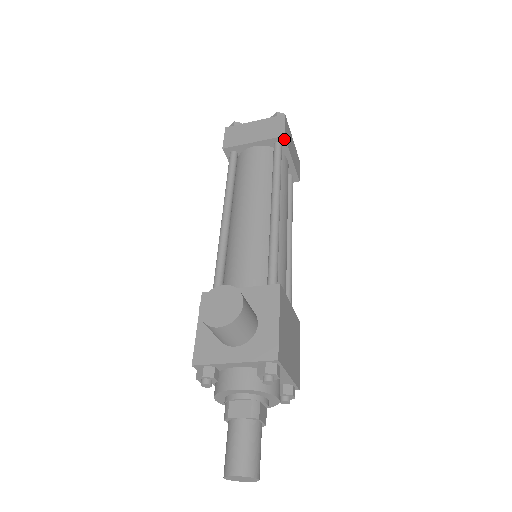
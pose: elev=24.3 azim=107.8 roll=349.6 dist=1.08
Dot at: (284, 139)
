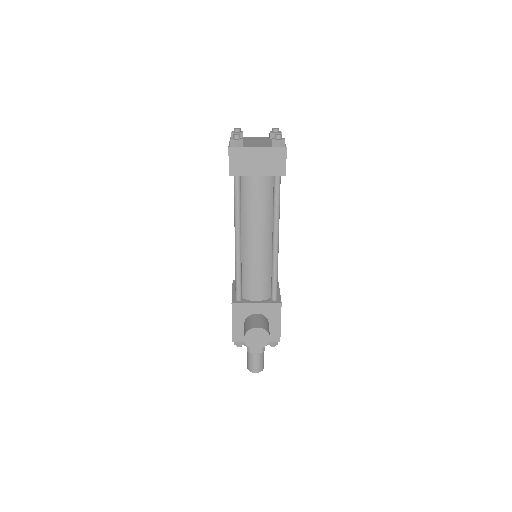
Dot at: (284, 175)
